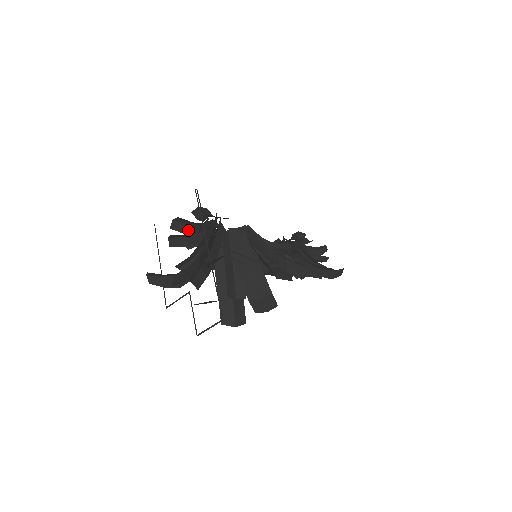
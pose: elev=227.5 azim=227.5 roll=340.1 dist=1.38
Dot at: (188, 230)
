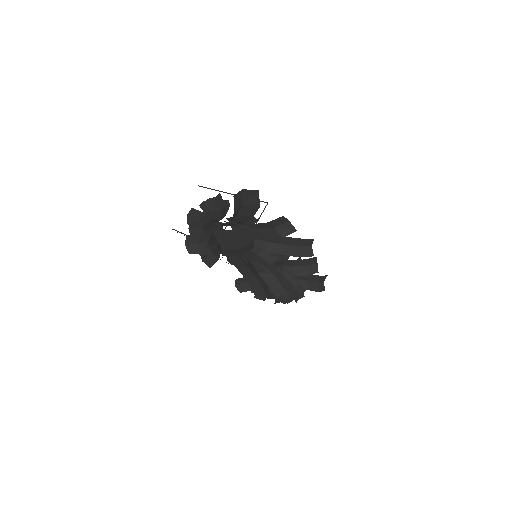
Dot at: occluded
